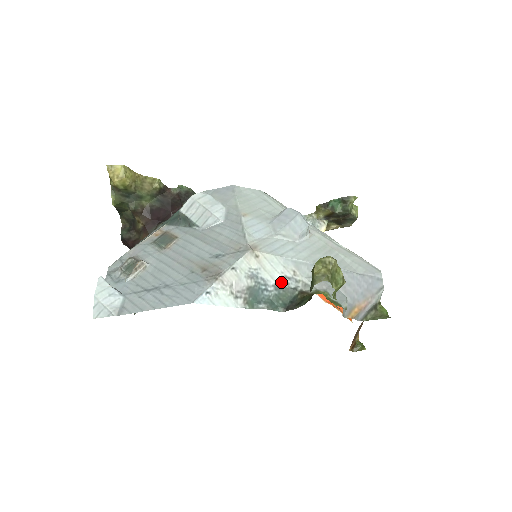
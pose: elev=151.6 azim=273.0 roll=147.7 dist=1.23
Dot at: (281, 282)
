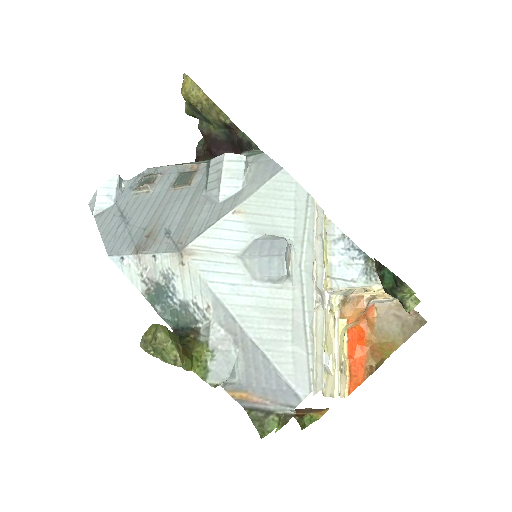
Dot at: (189, 304)
